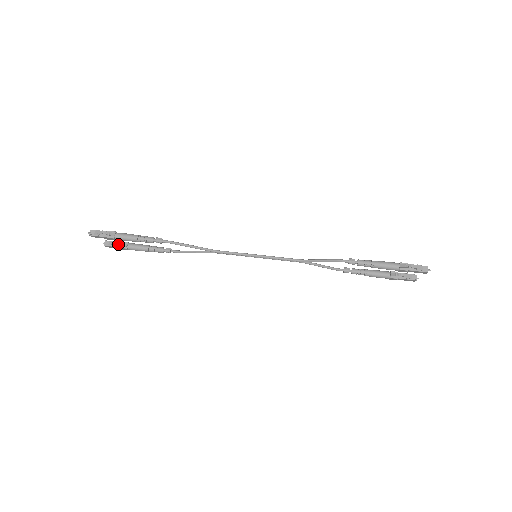
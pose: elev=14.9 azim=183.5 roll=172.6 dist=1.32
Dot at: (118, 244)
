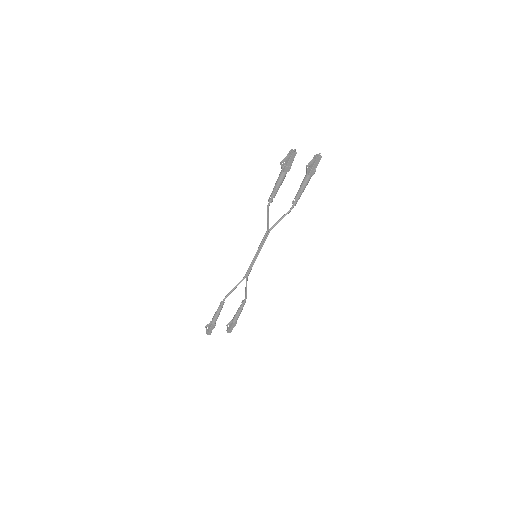
Dot at: (227, 326)
